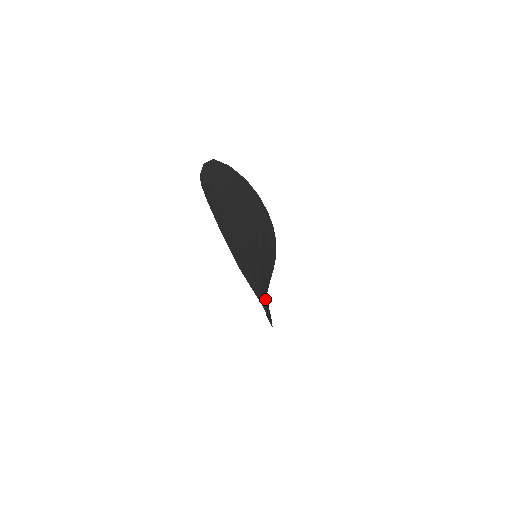
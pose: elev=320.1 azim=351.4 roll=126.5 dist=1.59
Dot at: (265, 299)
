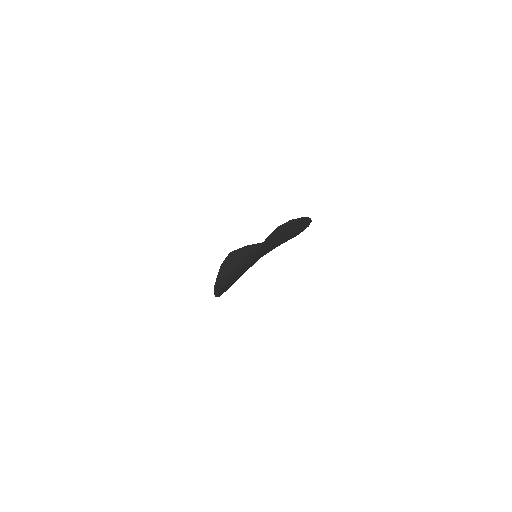
Dot at: occluded
